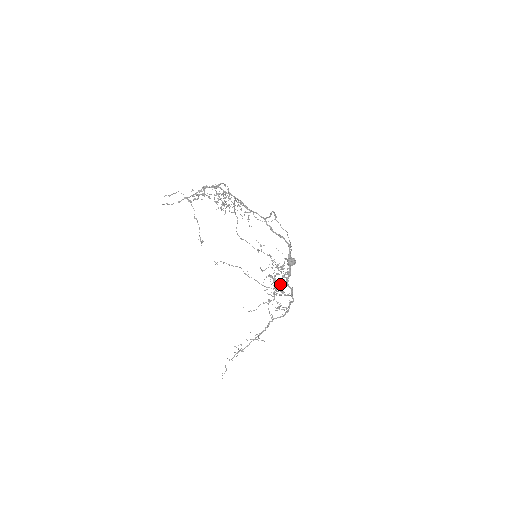
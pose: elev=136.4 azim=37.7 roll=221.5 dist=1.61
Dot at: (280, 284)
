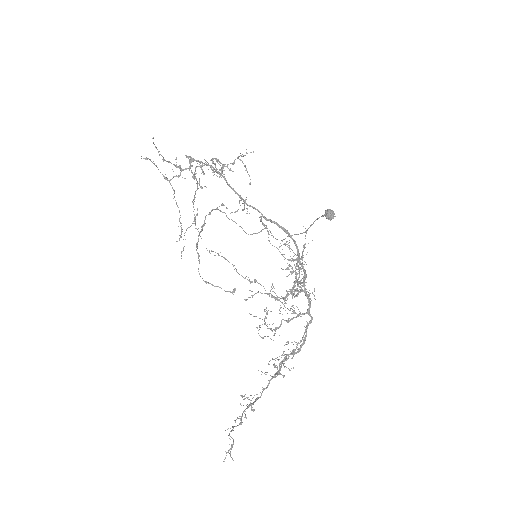
Dot at: (299, 281)
